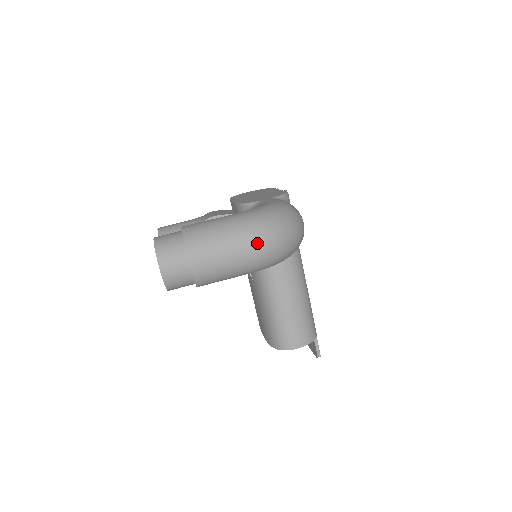
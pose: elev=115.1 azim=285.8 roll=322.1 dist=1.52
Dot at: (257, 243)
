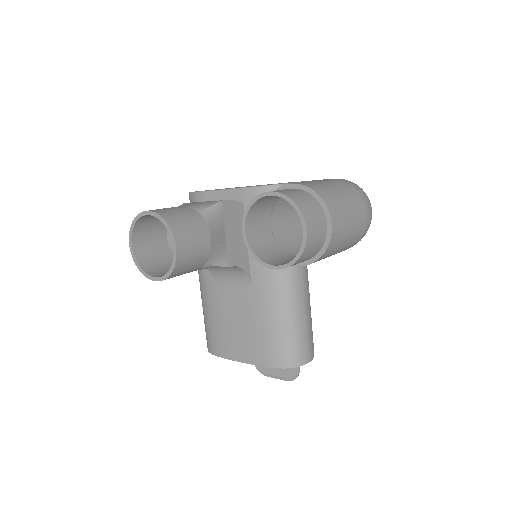
Dot at: (368, 210)
